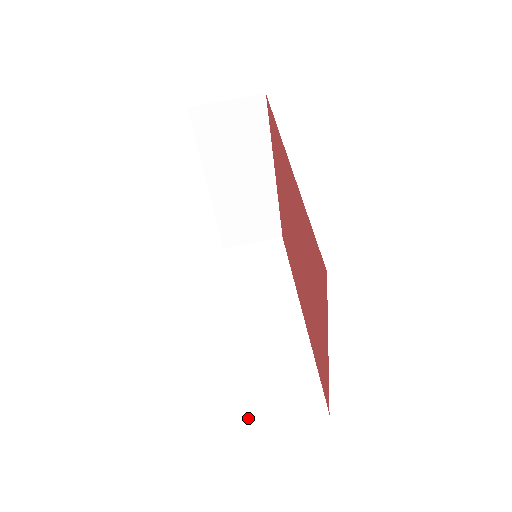
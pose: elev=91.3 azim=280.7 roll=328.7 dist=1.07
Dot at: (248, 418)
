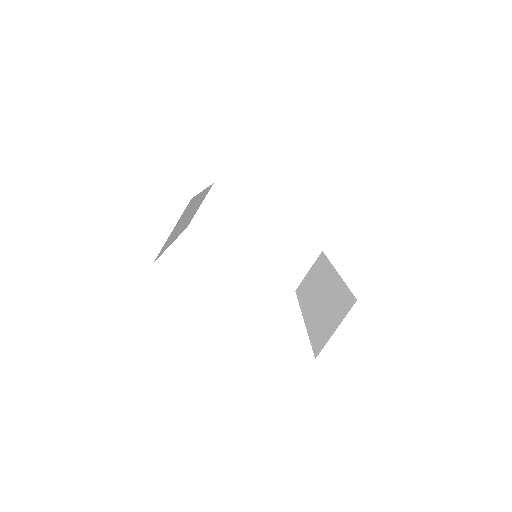
Dot at: (316, 352)
